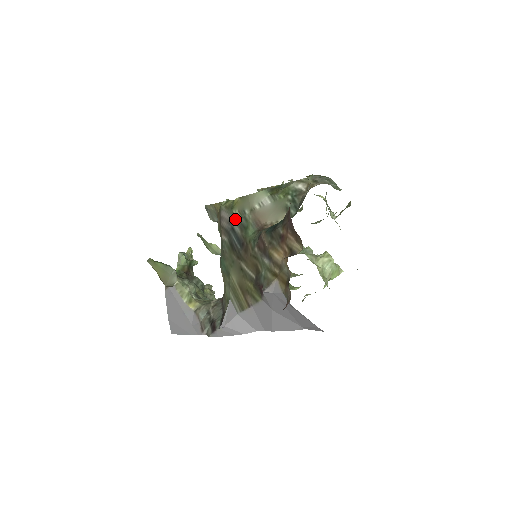
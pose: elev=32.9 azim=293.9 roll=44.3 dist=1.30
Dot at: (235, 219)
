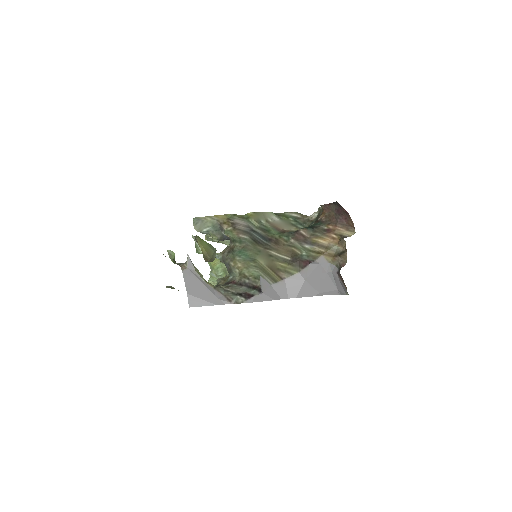
Dot at: (253, 225)
